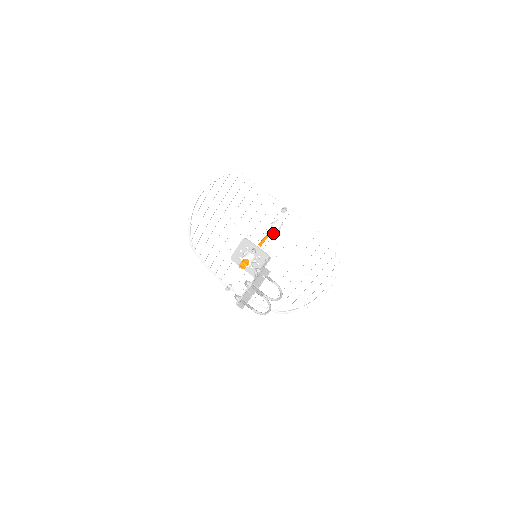
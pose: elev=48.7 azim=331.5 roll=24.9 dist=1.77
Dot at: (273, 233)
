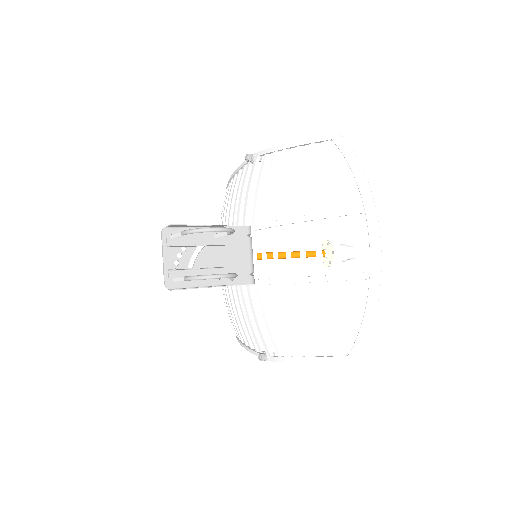
Dot at: (247, 195)
